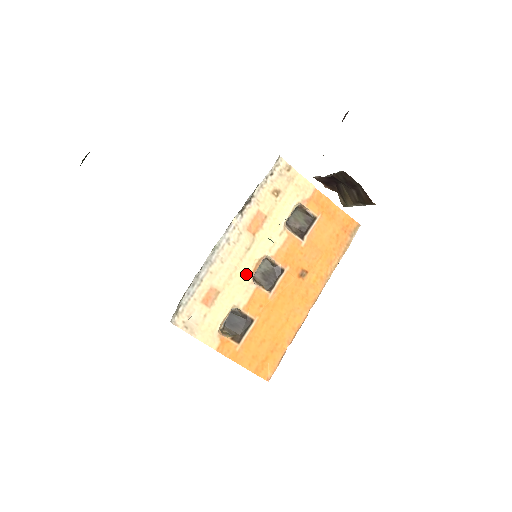
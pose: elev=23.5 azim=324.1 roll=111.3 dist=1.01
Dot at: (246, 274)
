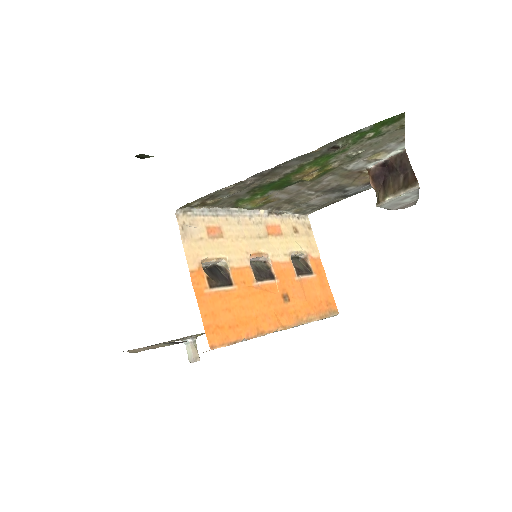
Dot at: (248, 249)
